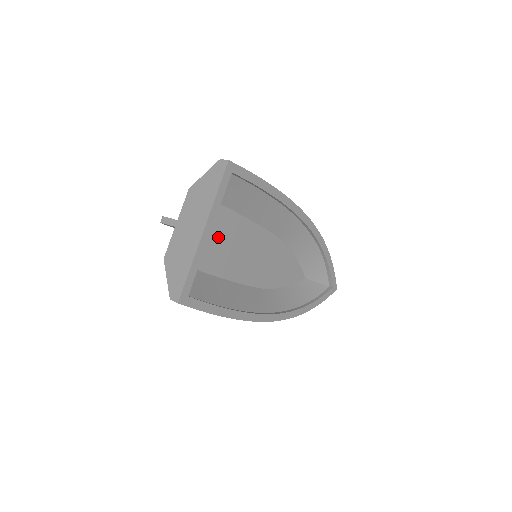
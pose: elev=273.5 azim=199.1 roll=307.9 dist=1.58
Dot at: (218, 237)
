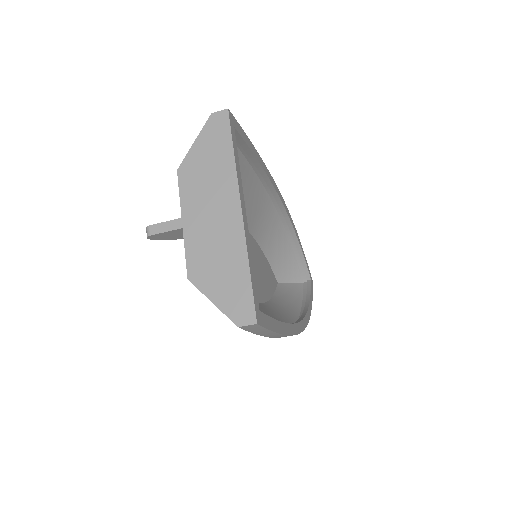
Dot at: occluded
